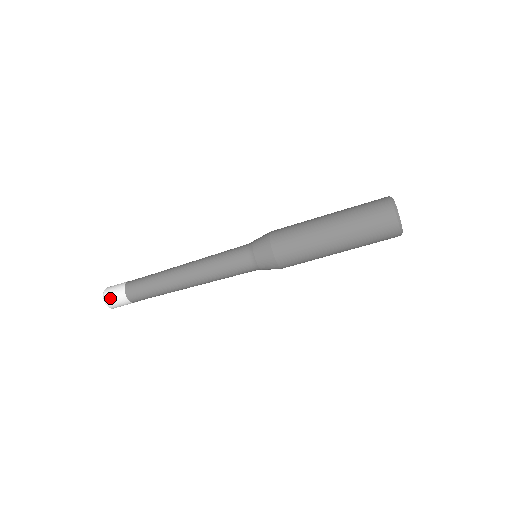
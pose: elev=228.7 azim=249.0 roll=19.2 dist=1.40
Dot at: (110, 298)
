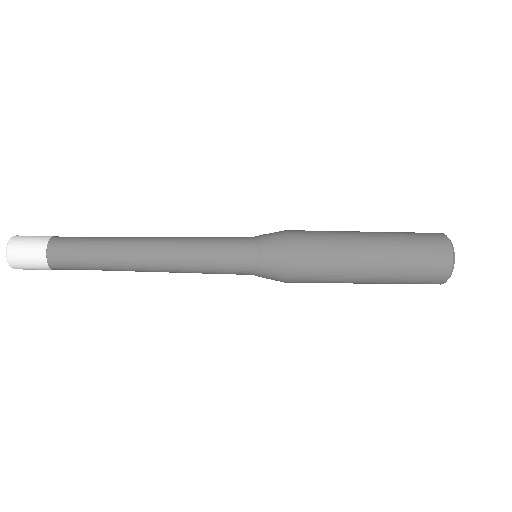
Dot at: (18, 254)
